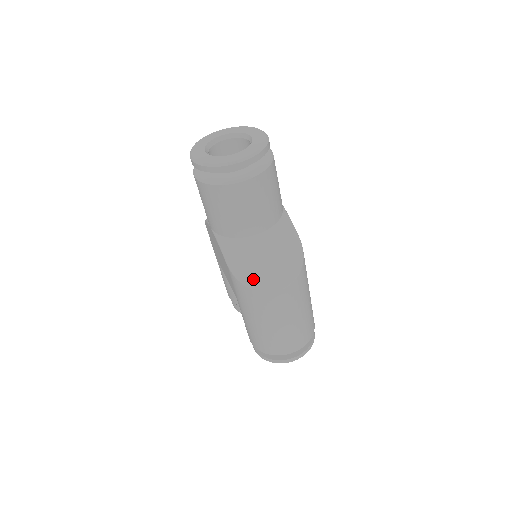
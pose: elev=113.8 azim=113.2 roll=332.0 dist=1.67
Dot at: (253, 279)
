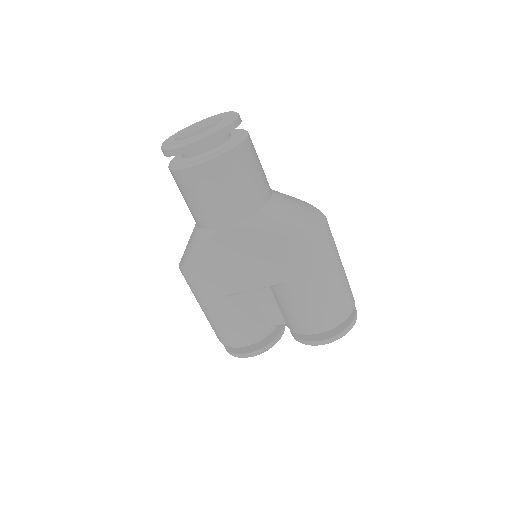
Dot at: (306, 227)
